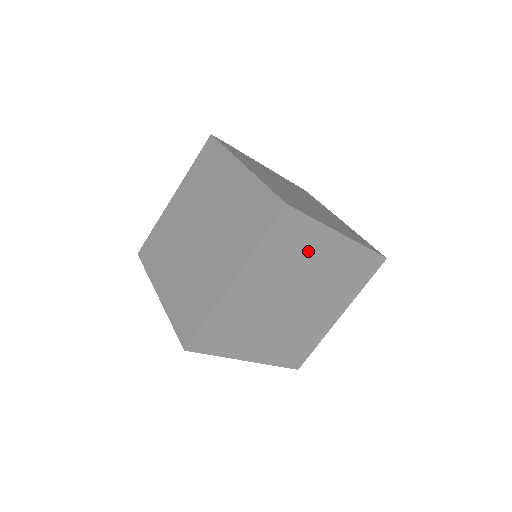
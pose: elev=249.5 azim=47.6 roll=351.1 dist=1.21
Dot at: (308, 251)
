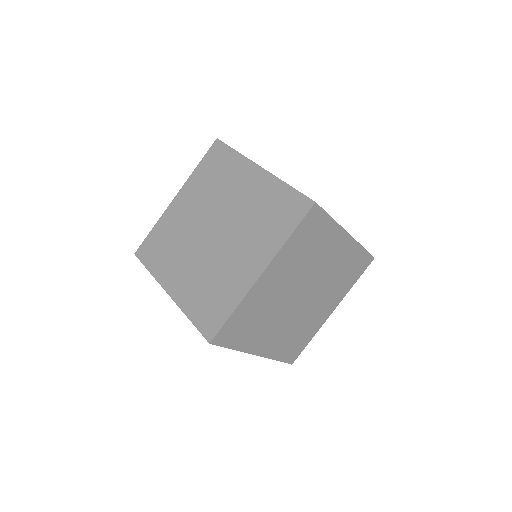
Dot at: (322, 248)
